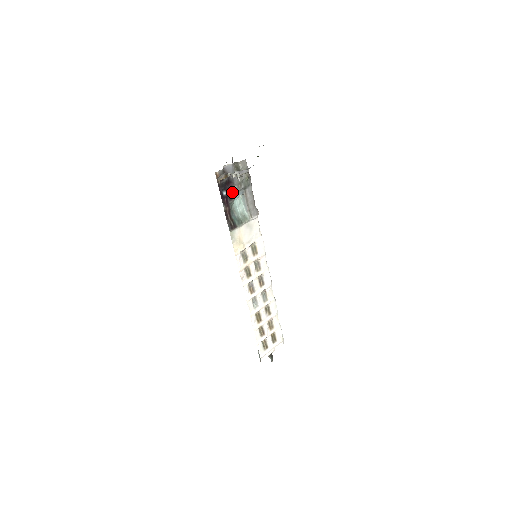
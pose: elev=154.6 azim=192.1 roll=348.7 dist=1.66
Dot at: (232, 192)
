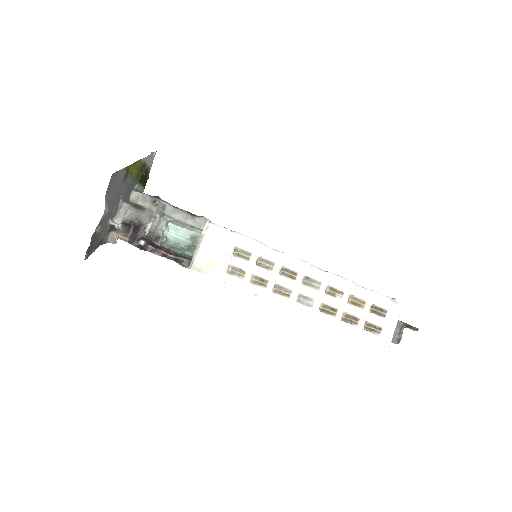
Dot at: (151, 233)
